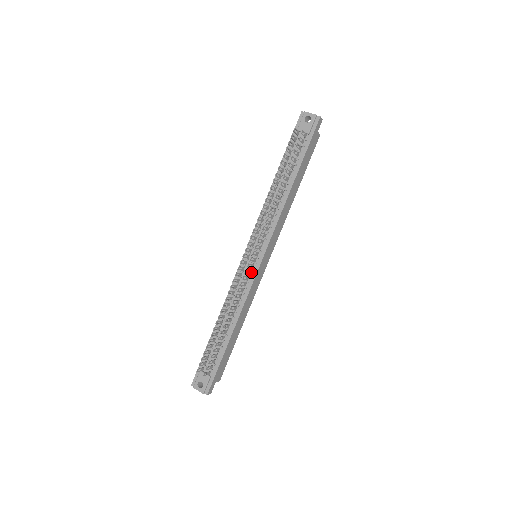
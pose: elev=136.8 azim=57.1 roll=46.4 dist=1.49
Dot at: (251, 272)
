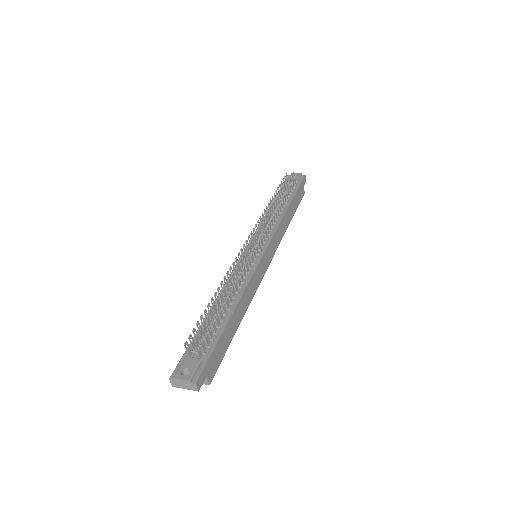
Dot at: (253, 261)
